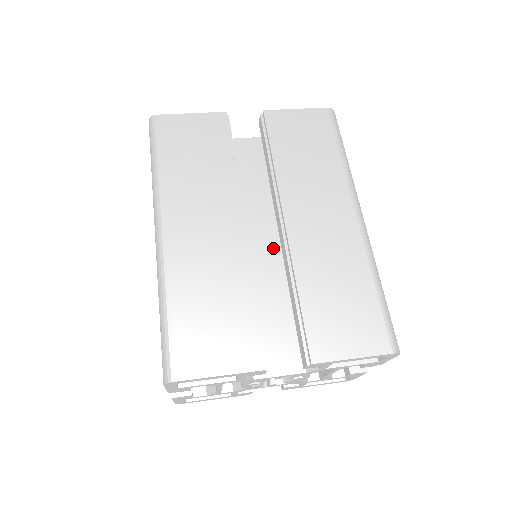
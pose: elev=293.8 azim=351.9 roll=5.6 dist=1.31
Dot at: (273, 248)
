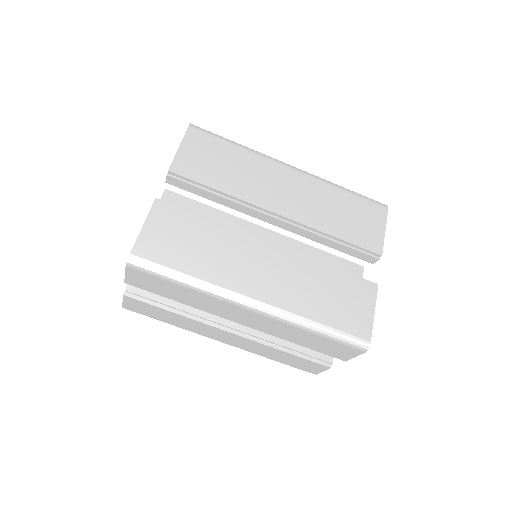
Dot at: (271, 238)
